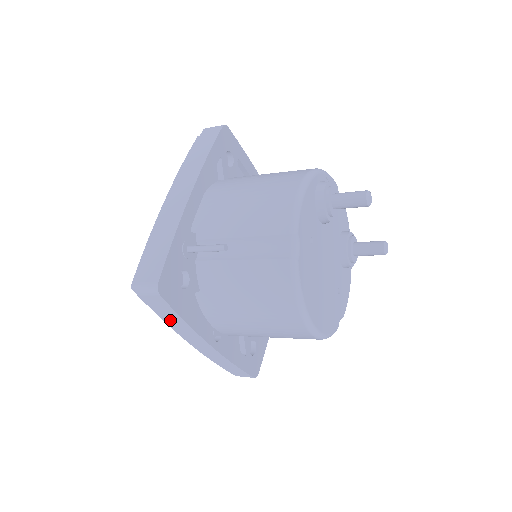
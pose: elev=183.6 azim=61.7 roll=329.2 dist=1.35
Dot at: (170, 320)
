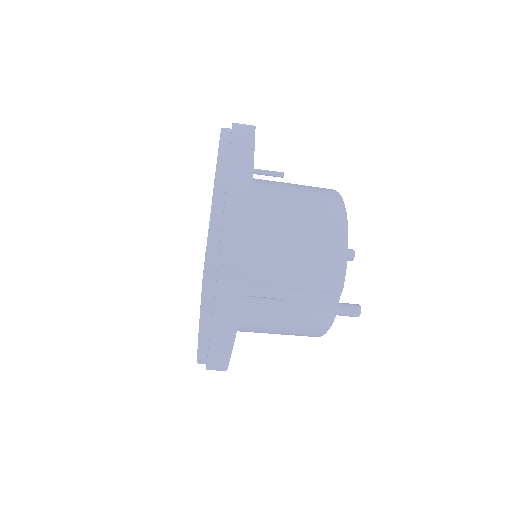
Dot at: (239, 148)
